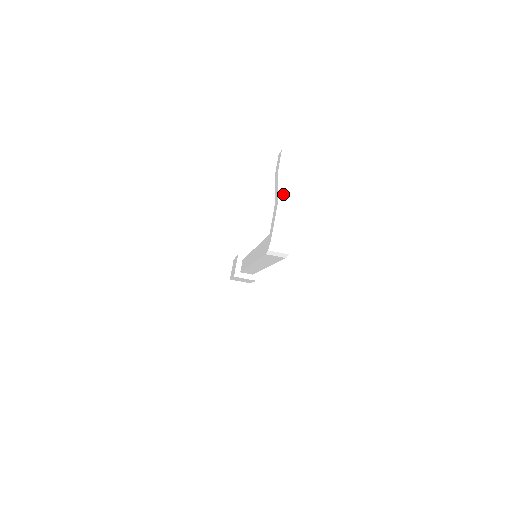
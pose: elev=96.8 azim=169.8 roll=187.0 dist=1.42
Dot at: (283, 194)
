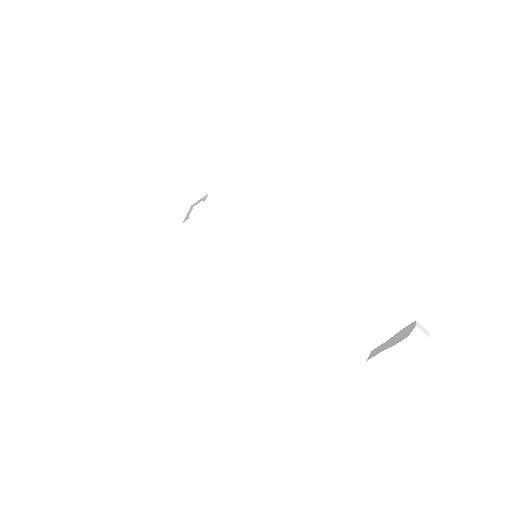
Dot at: (399, 359)
